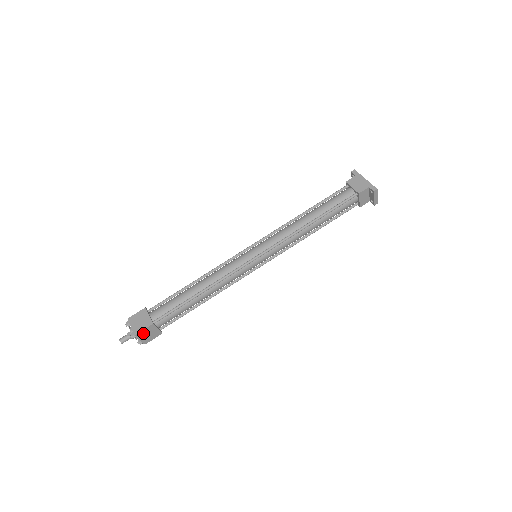
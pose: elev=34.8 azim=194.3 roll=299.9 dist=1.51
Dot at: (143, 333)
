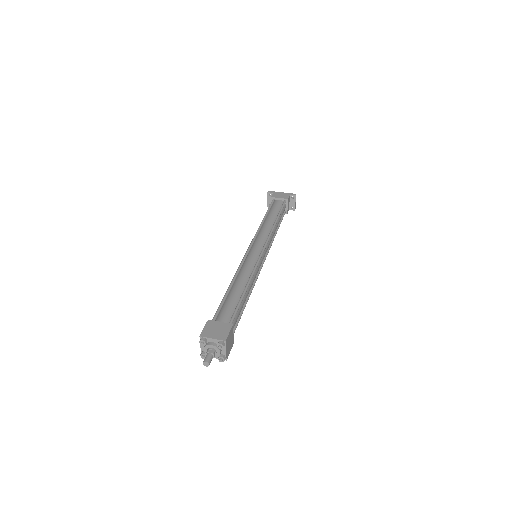
Dot at: (228, 339)
